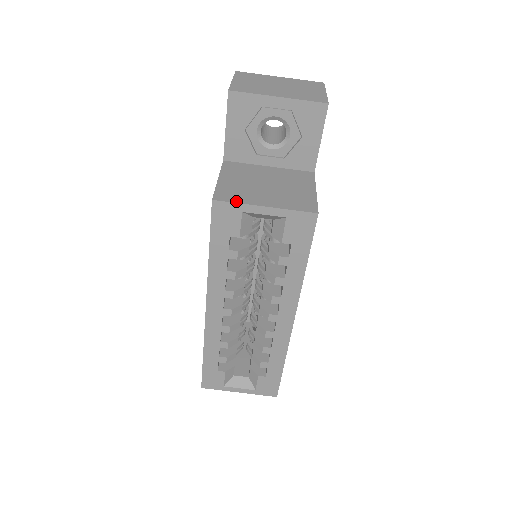
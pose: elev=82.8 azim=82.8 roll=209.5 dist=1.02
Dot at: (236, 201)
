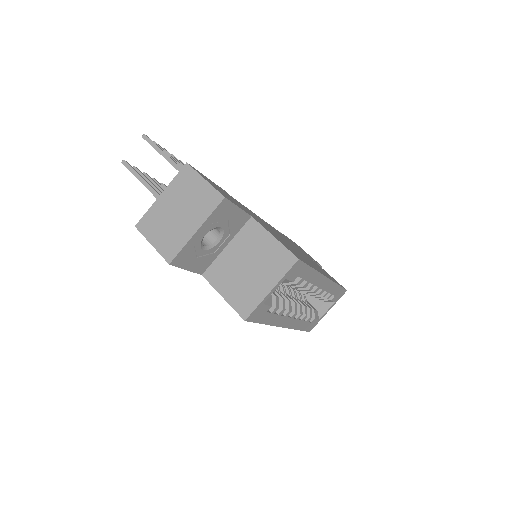
Dot at: (255, 306)
